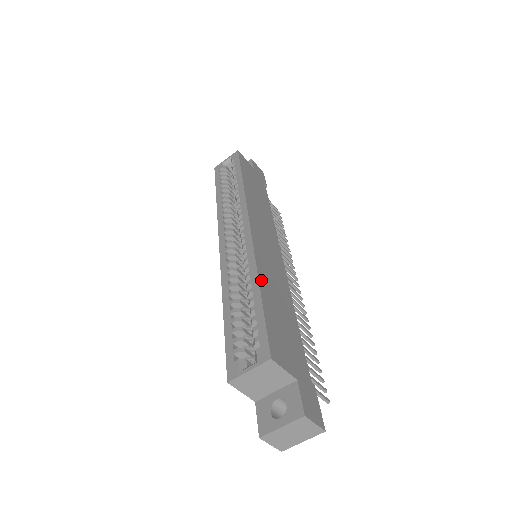
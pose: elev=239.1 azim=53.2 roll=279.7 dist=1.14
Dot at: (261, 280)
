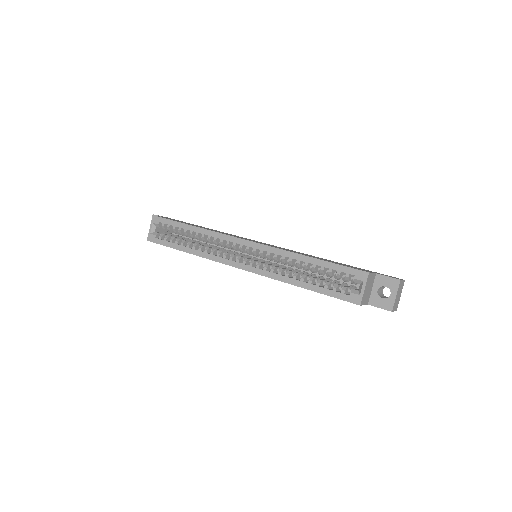
Dot at: (302, 255)
